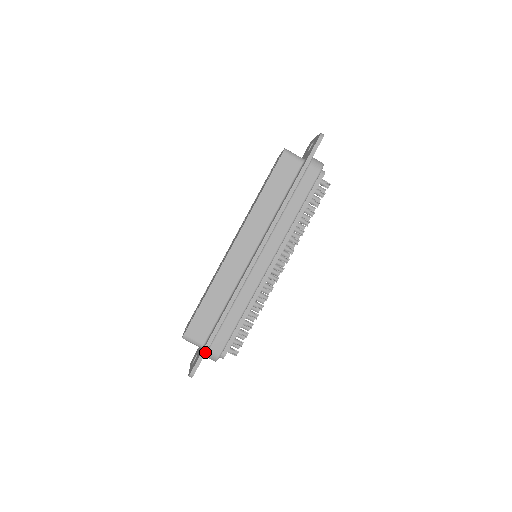
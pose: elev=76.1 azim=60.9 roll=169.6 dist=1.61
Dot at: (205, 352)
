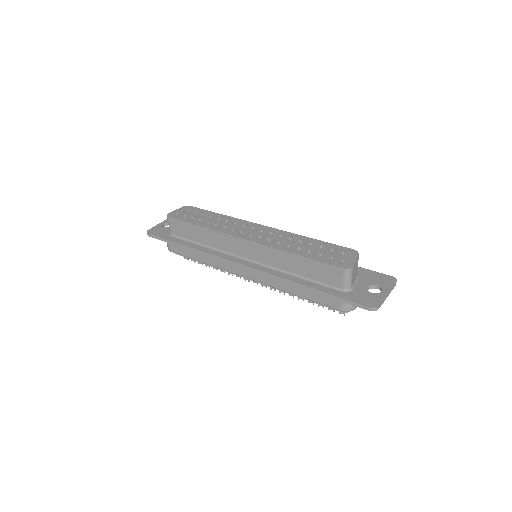
Dot at: (164, 241)
